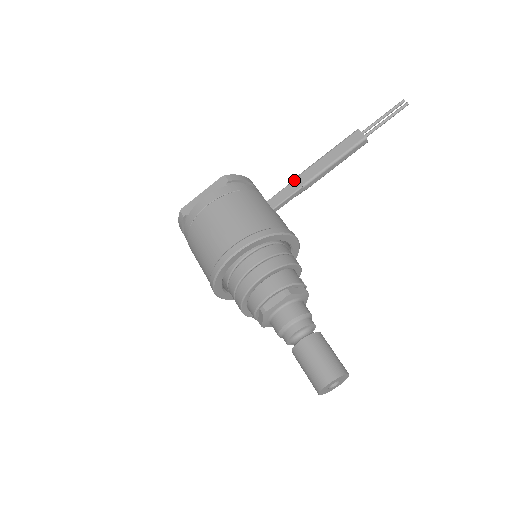
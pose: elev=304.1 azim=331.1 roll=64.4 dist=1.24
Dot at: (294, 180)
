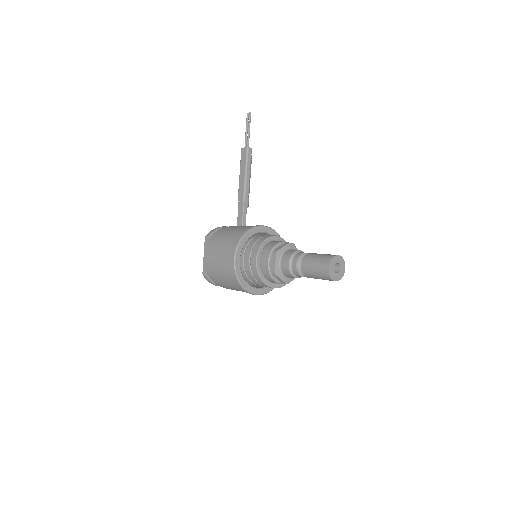
Dot at: (238, 203)
